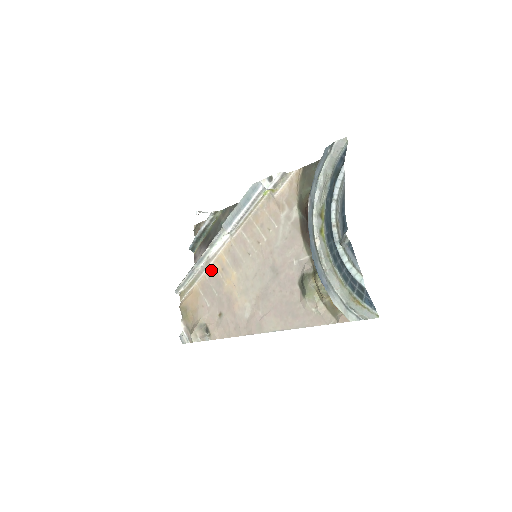
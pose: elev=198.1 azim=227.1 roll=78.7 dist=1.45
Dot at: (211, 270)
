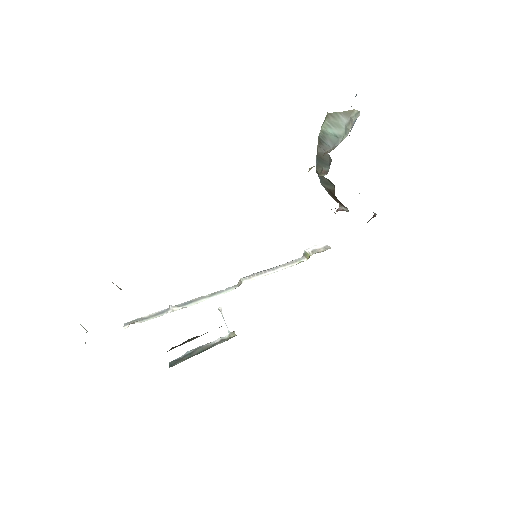
Dot at: occluded
